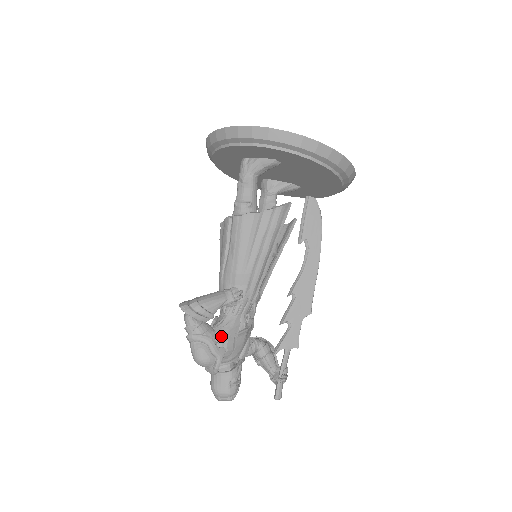
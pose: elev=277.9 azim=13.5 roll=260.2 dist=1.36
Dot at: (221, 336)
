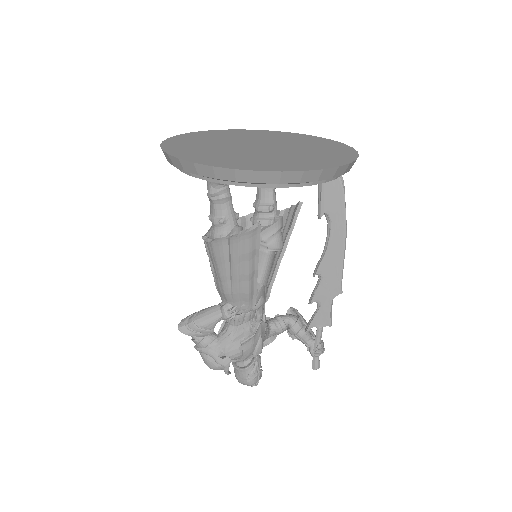
Dot at: (225, 346)
